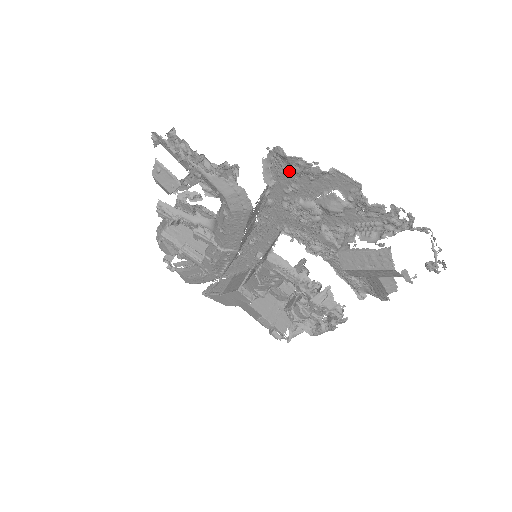
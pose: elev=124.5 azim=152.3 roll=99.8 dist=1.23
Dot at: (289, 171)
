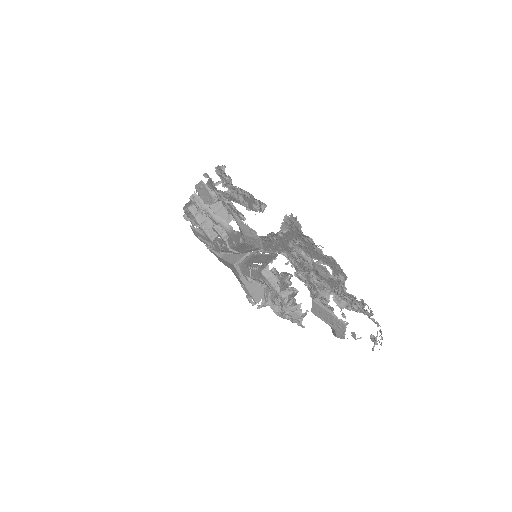
Dot at: occluded
